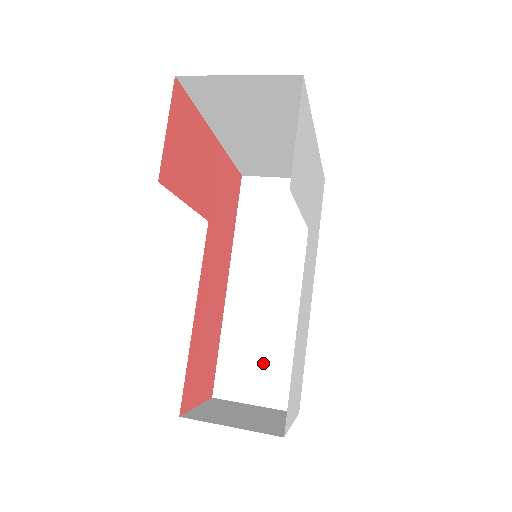
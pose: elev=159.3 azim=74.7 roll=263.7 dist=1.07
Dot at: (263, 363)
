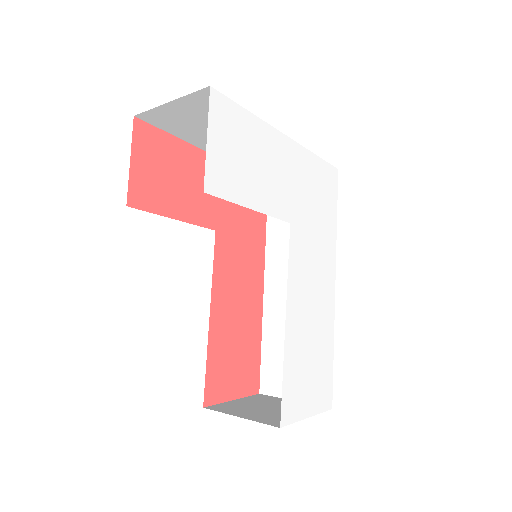
Dot at: occluded
